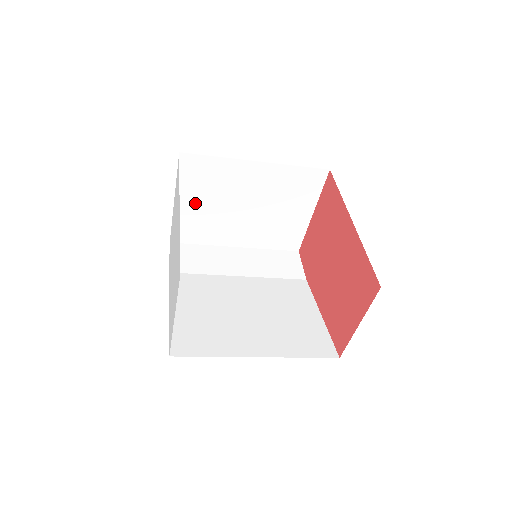
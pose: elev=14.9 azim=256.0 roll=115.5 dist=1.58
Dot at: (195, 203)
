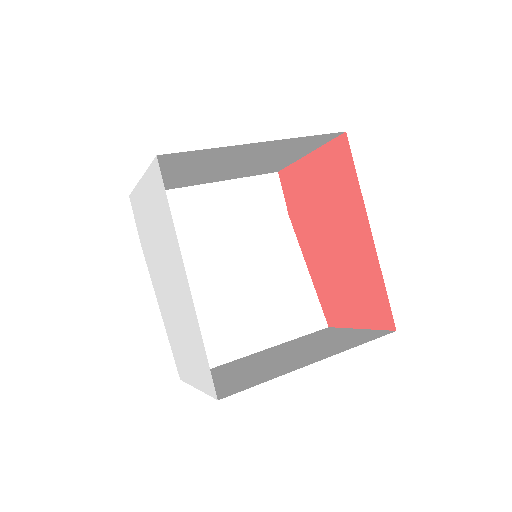
Dot at: (168, 174)
